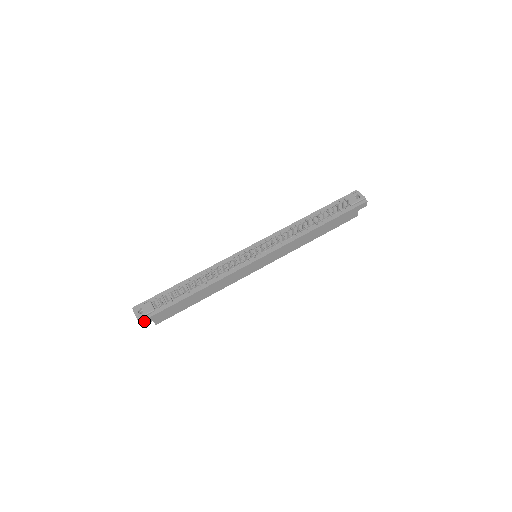
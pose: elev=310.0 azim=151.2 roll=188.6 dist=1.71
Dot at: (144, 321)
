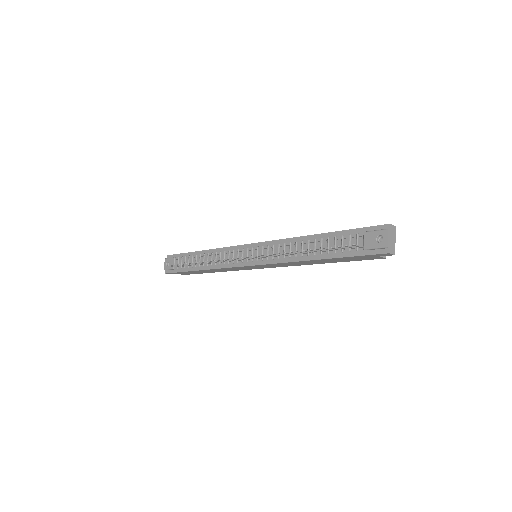
Dot at: (169, 273)
